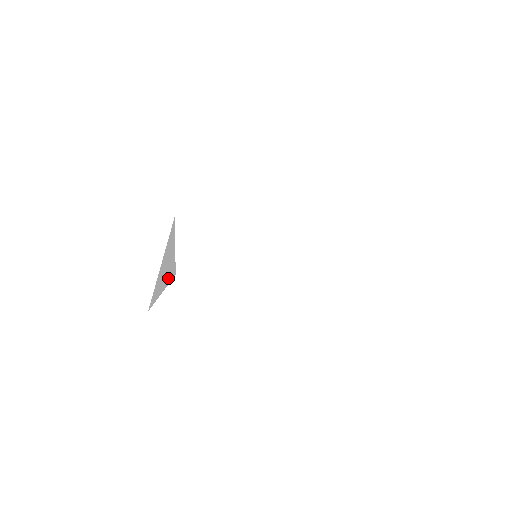
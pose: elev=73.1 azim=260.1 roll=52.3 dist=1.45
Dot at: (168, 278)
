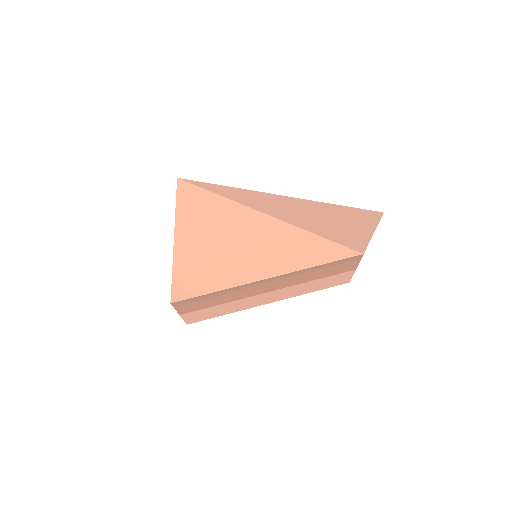
Dot at: occluded
